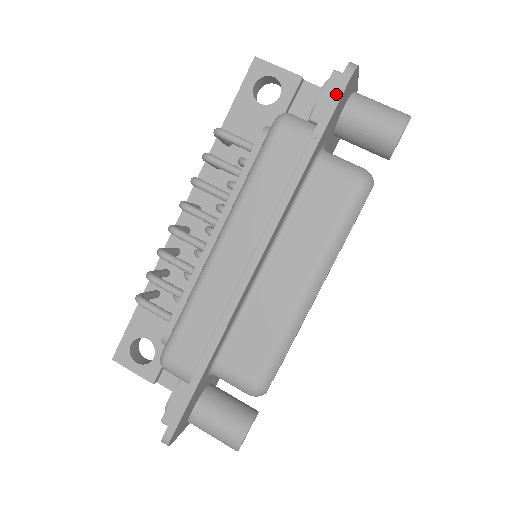
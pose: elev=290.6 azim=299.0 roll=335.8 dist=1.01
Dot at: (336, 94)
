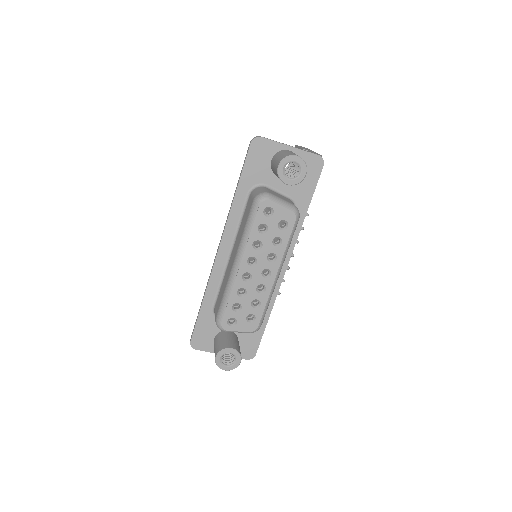
Dot at: (246, 155)
